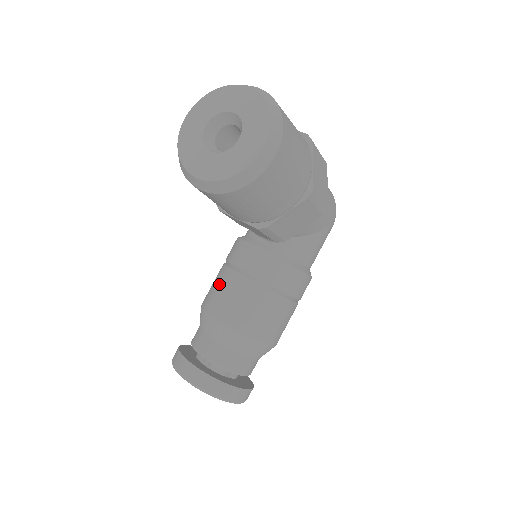
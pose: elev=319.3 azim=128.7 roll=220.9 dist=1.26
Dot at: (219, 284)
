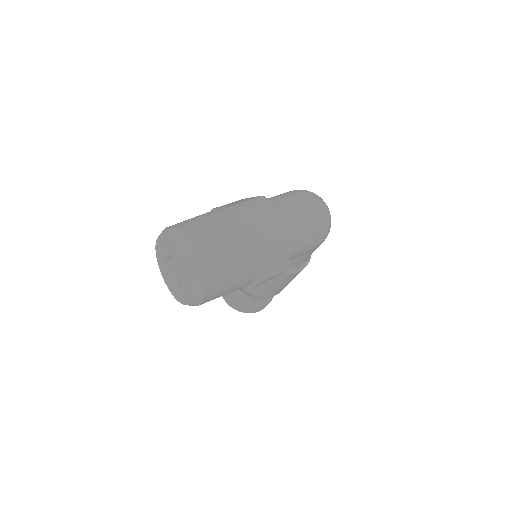
Dot at: occluded
